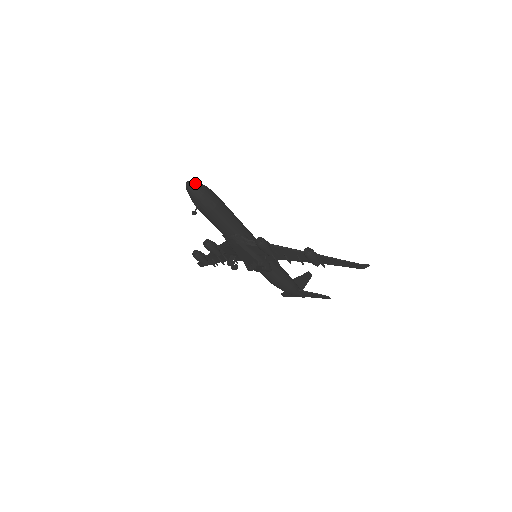
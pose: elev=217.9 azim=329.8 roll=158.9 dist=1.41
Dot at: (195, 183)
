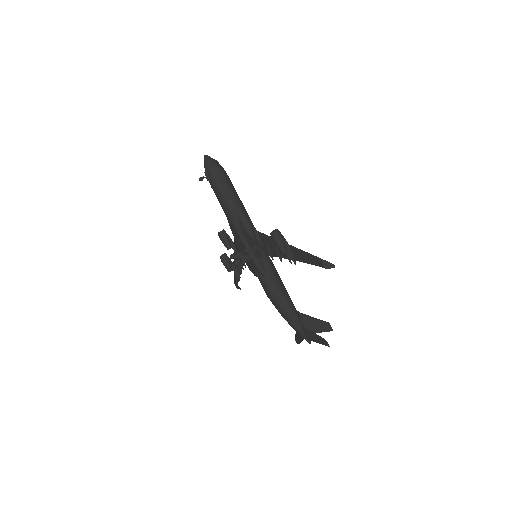
Dot at: (211, 158)
